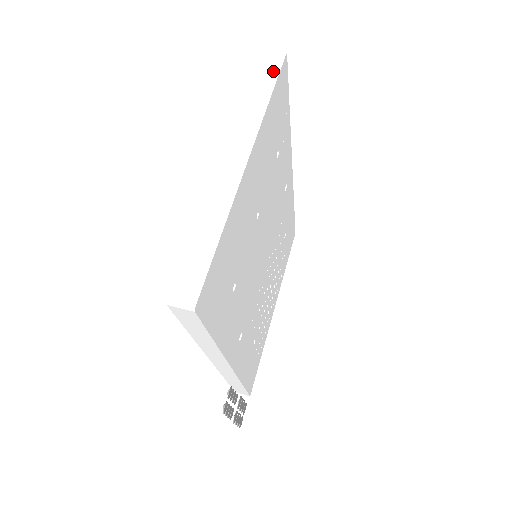
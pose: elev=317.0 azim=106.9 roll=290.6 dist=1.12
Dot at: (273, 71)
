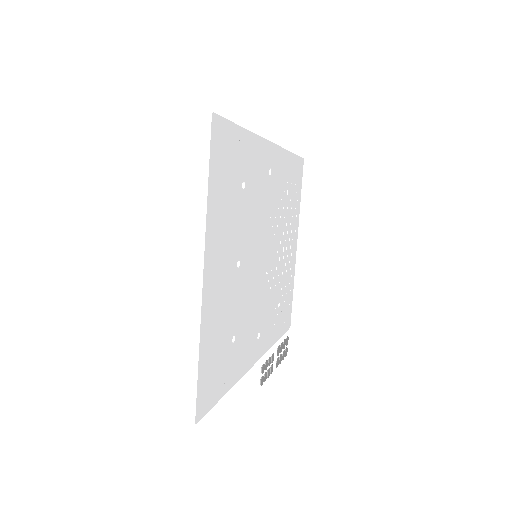
Dot at: (203, 146)
